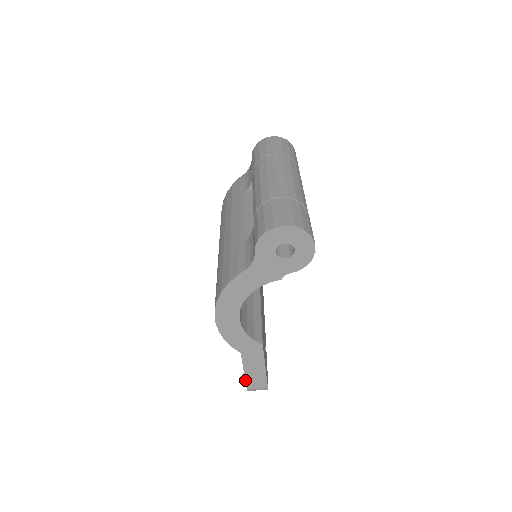
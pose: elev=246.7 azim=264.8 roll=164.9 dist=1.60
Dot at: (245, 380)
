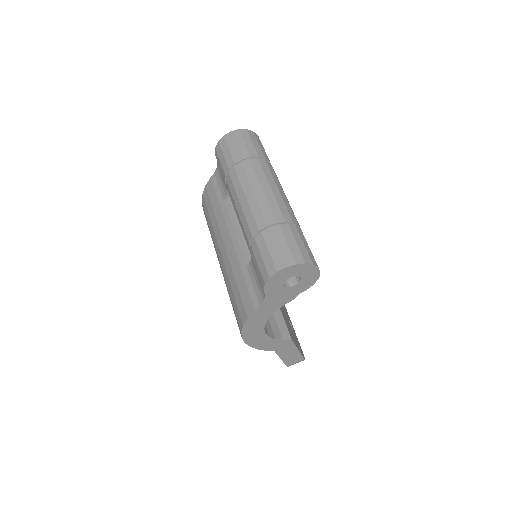
Dot at: occluded
